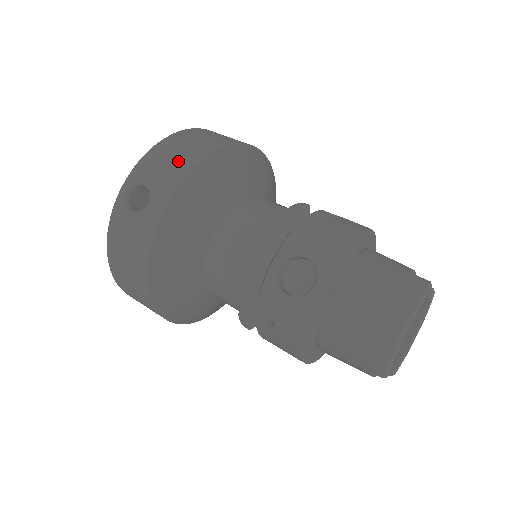
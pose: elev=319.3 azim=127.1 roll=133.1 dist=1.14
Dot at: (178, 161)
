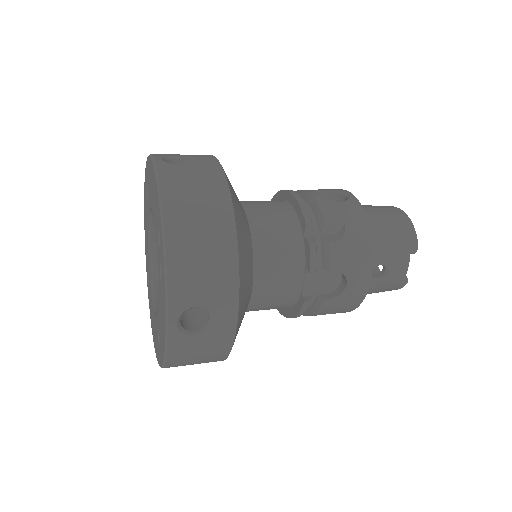
Dot at: occluded
